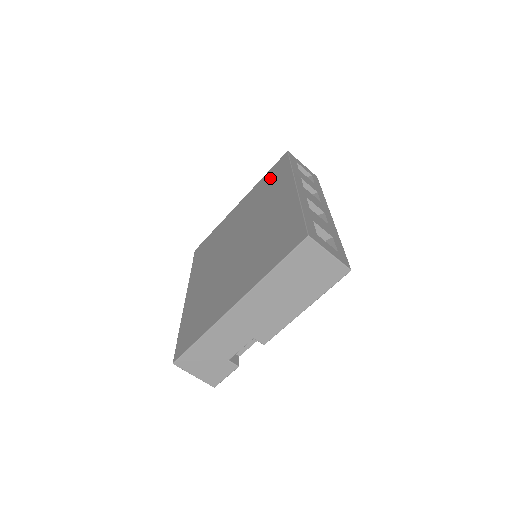
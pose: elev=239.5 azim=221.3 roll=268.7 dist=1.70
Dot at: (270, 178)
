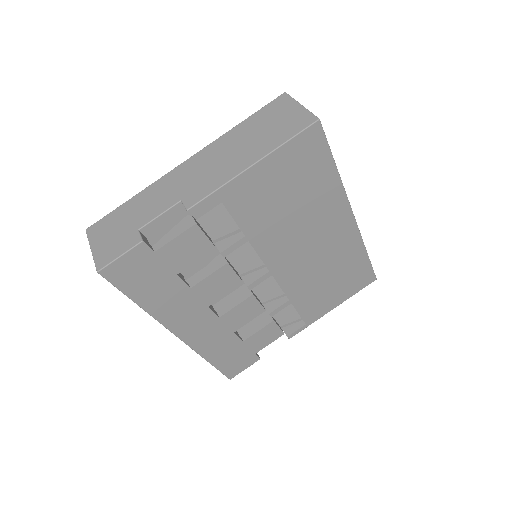
Dot at: occluded
